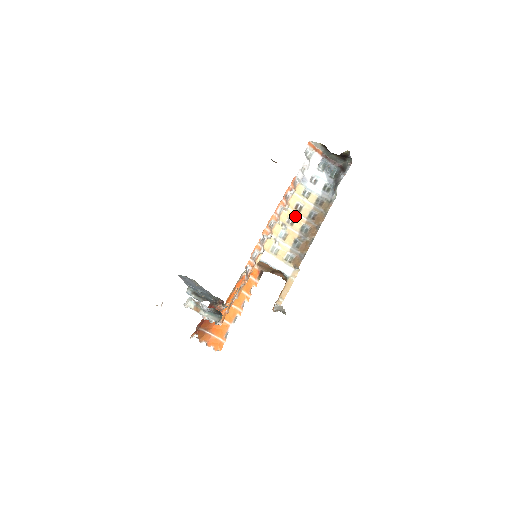
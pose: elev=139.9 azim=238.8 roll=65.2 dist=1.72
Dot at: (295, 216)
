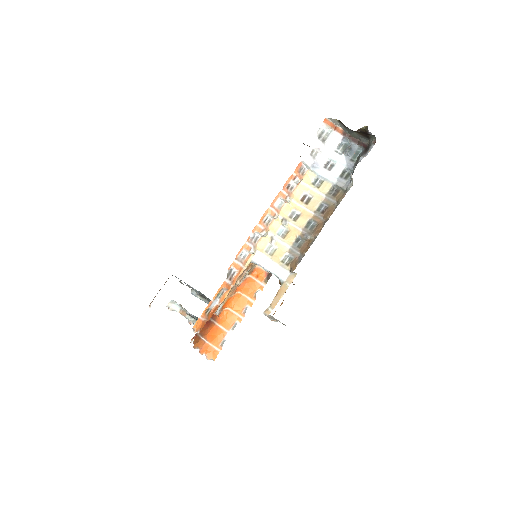
Dot at: (300, 209)
